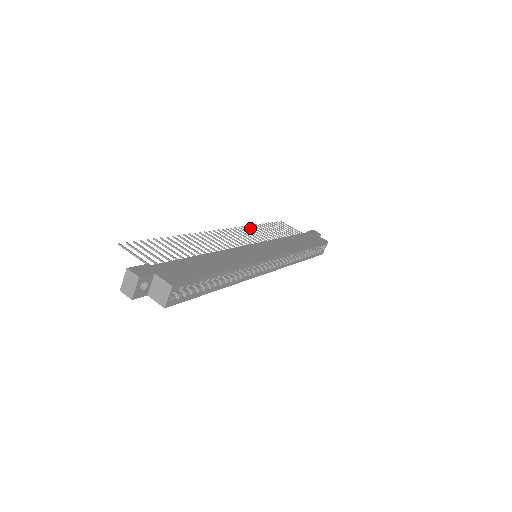
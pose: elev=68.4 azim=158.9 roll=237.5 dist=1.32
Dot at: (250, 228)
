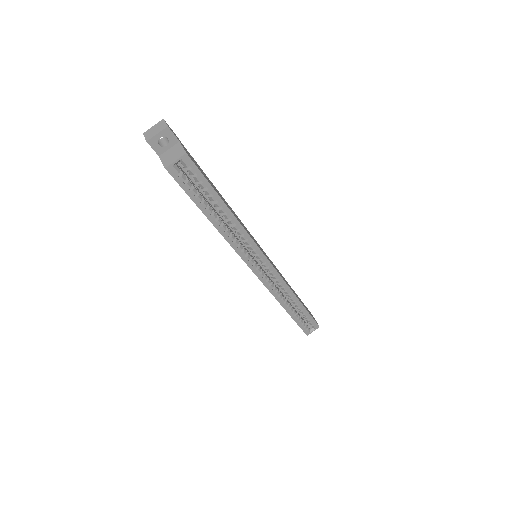
Dot at: occluded
